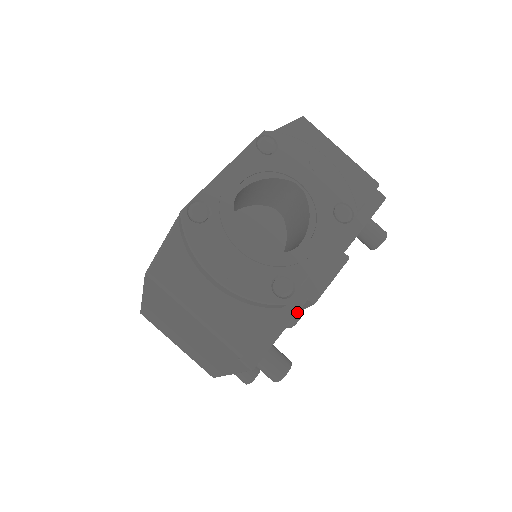
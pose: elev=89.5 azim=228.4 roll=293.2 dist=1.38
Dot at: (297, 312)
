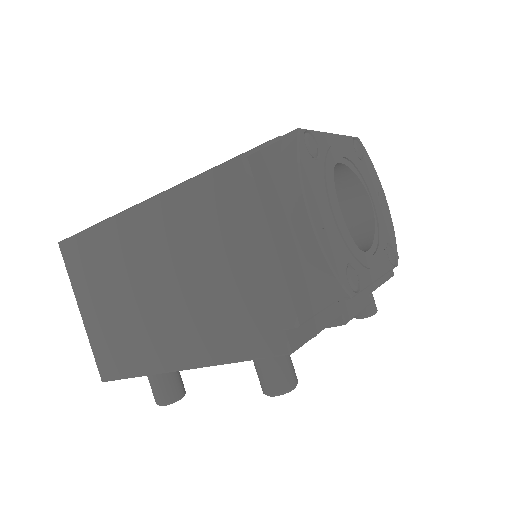
Dot at: (333, 321)
